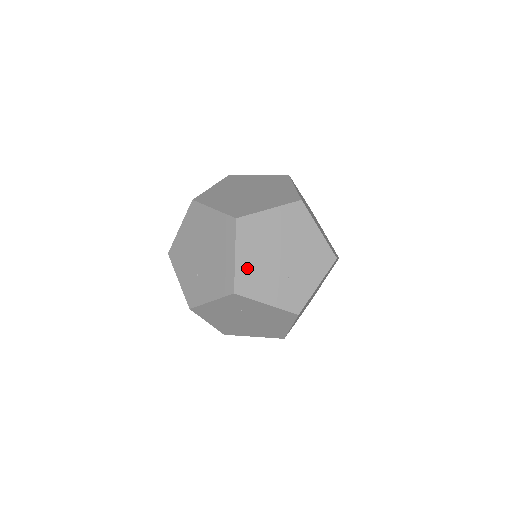
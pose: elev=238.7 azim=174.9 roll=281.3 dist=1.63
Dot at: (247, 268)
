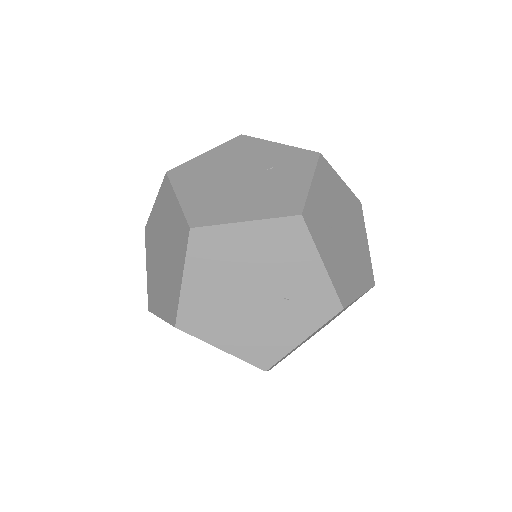
Dot at: (244, 343)
